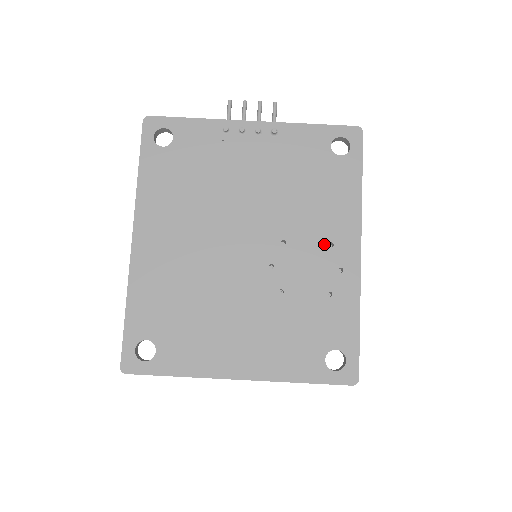
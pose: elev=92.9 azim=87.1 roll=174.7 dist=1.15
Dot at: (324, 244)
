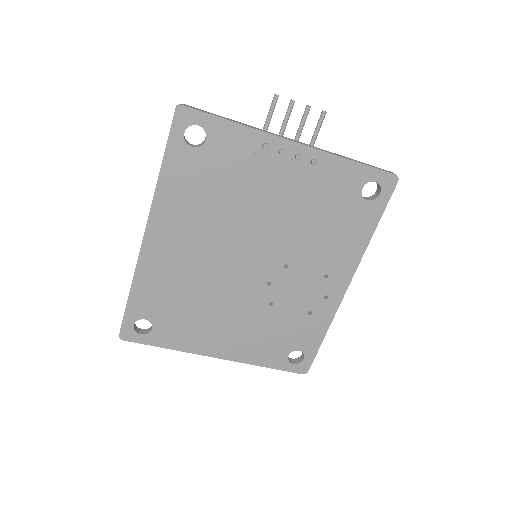
Dot at: (320, 275)
